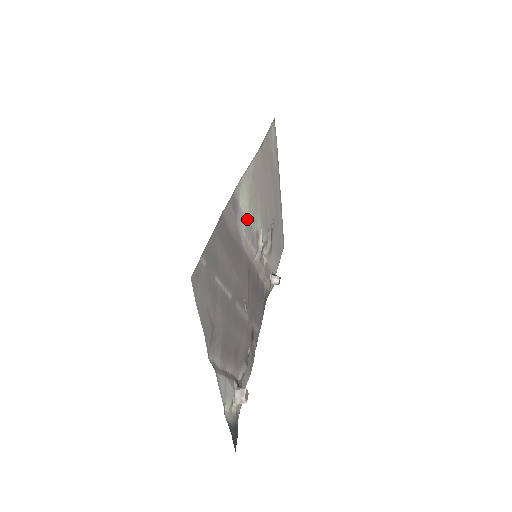
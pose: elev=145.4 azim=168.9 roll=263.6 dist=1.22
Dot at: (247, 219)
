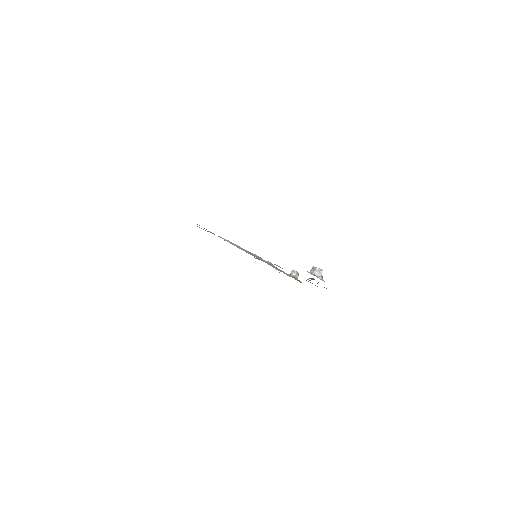
Dot at: occluded
